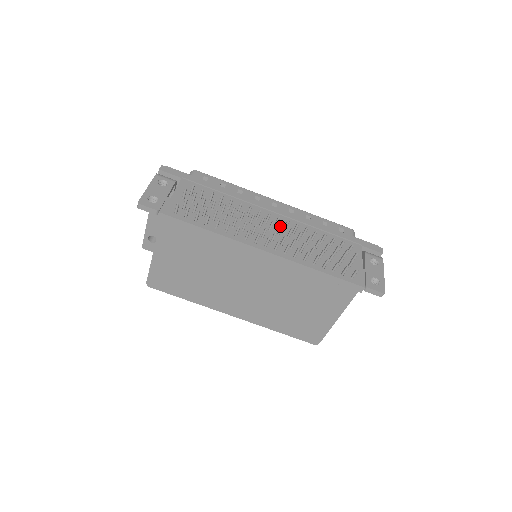
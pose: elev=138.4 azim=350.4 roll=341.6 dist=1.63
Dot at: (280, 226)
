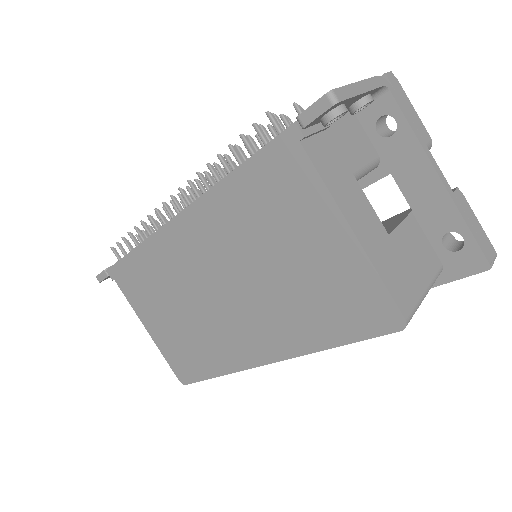
Dot at: occluded
